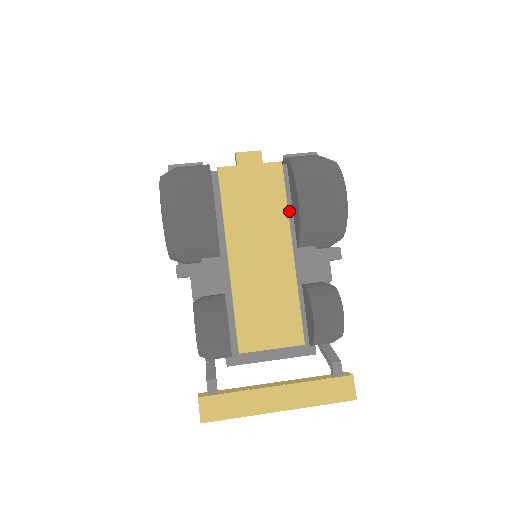
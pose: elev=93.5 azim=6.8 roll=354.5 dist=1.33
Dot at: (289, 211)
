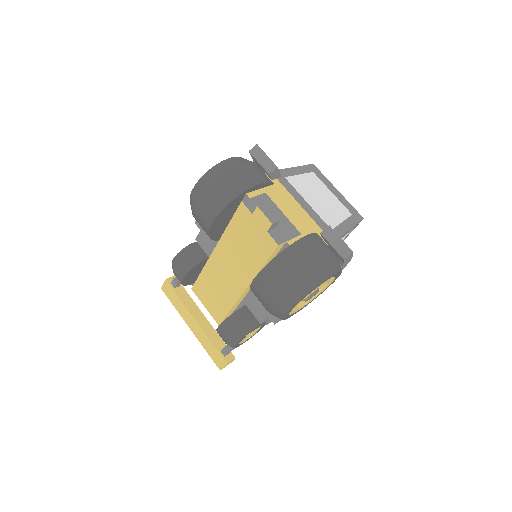
Dot at: occluded
